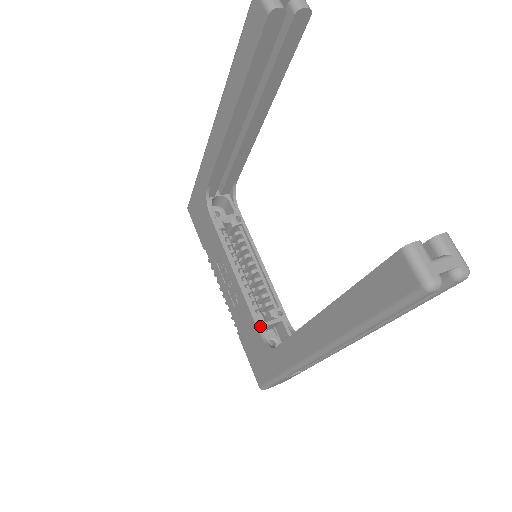
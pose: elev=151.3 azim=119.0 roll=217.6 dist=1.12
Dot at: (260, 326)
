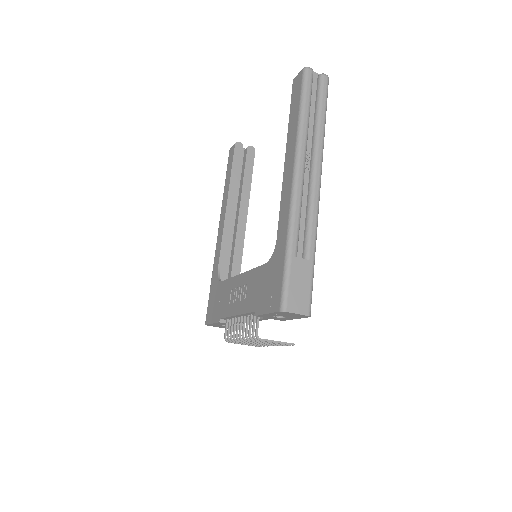
Dot at: occluded
